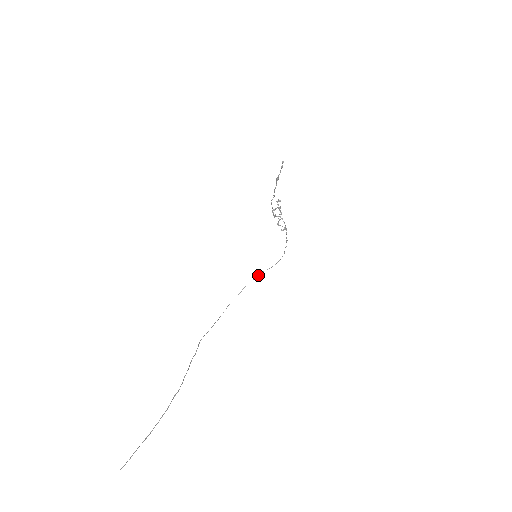
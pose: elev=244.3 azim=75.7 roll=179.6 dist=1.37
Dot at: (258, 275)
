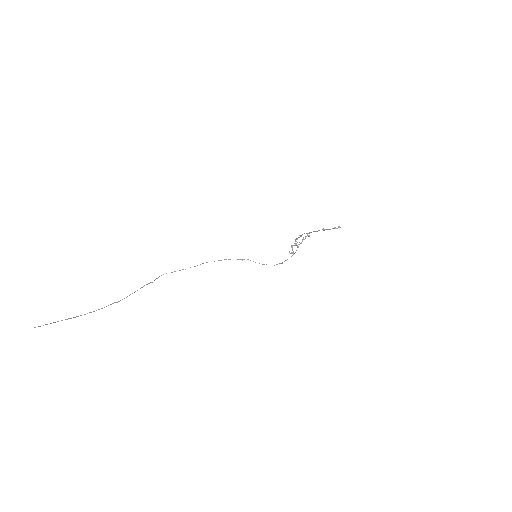
Dot at: (243, 259)
